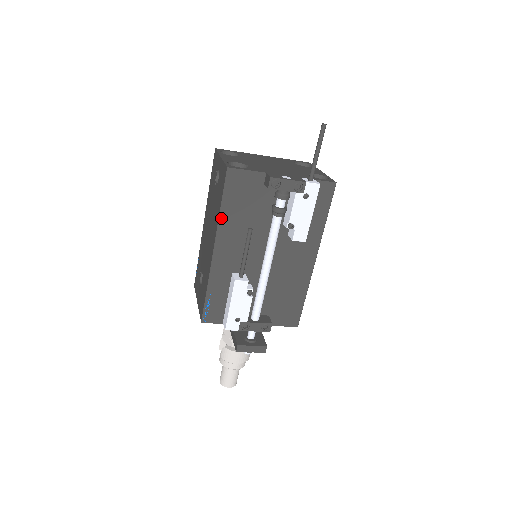
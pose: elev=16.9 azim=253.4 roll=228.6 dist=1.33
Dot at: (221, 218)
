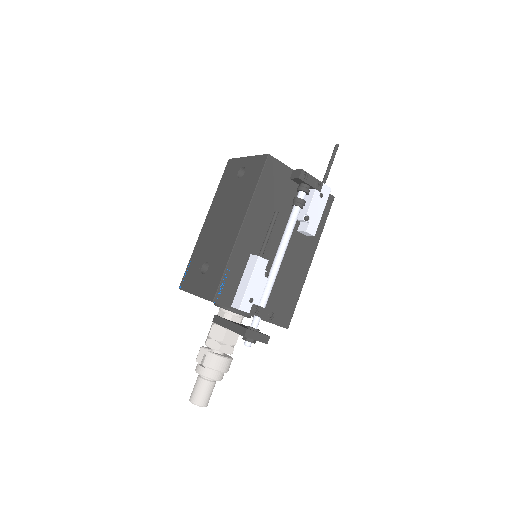
Dot at: (254, 197)
